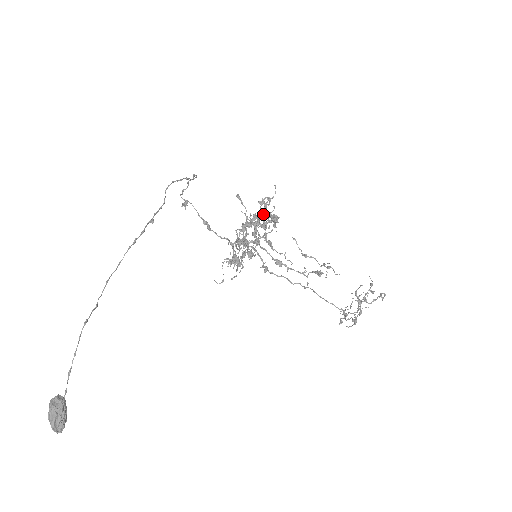
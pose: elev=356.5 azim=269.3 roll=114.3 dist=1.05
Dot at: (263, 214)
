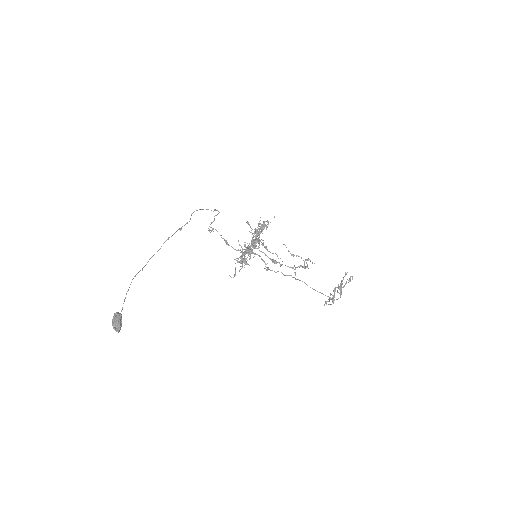
Dot at: (261, 229)
